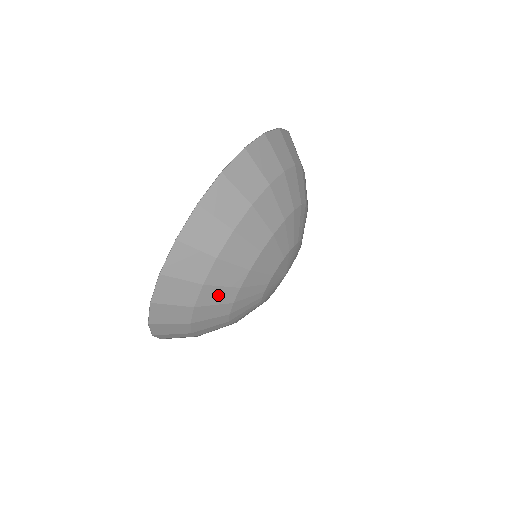
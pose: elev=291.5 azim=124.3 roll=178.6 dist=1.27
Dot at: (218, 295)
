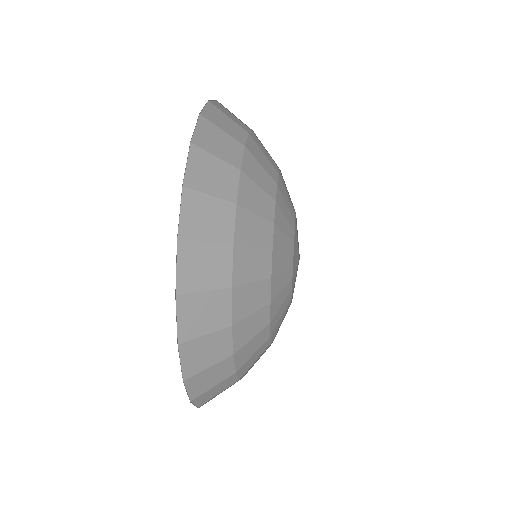
Dot at: (257, 199)
